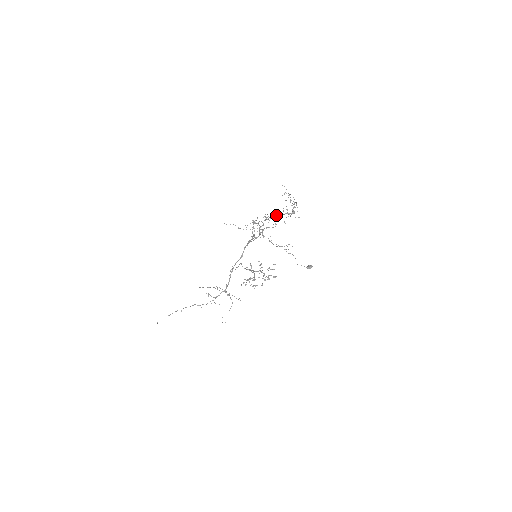
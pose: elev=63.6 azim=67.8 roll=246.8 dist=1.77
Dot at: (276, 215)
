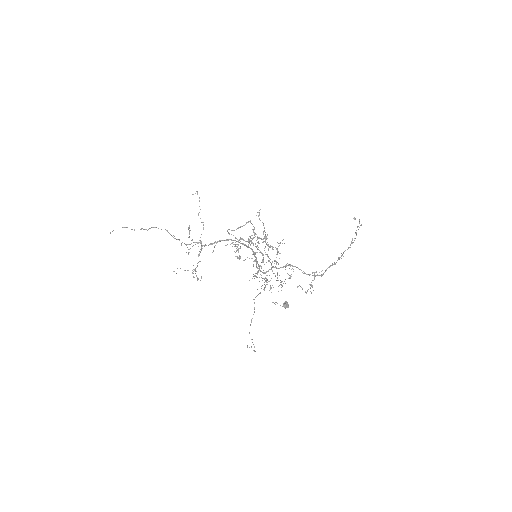
Dot at: occluded
